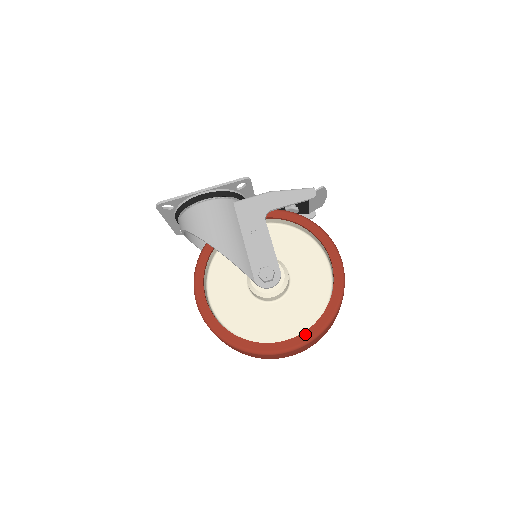
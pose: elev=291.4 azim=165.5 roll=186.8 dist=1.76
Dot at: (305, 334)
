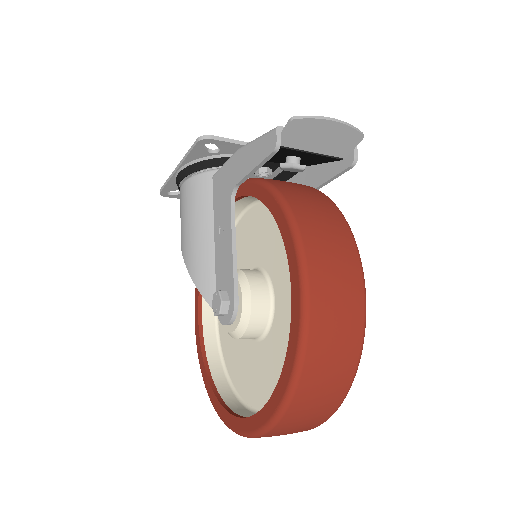
Dot at: (254, 419)
